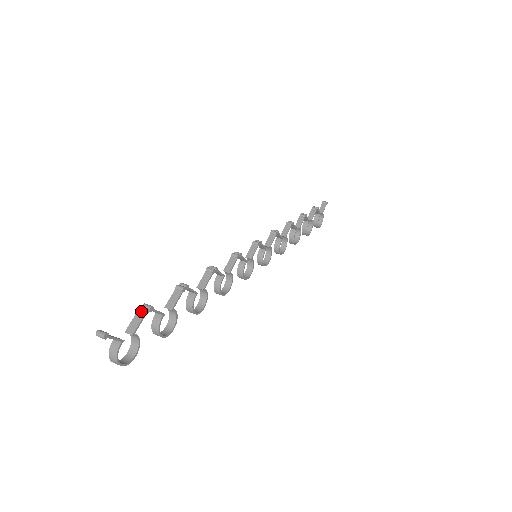
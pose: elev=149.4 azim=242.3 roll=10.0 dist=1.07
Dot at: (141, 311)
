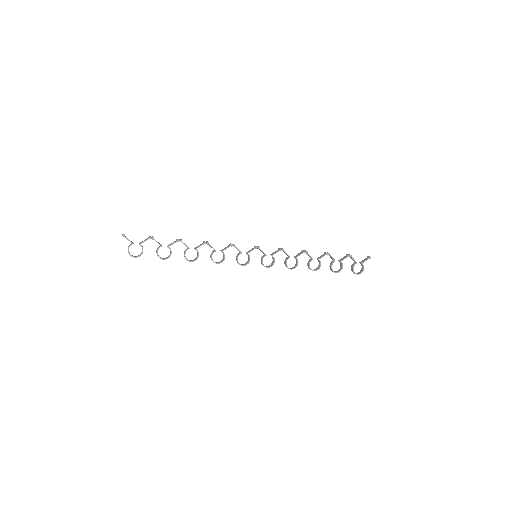
Dot at: (148, 237)
